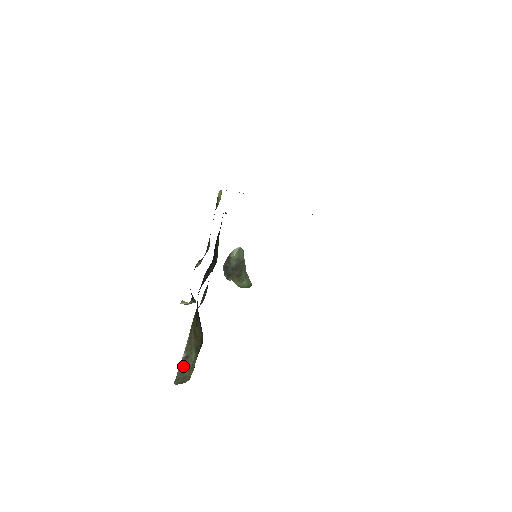
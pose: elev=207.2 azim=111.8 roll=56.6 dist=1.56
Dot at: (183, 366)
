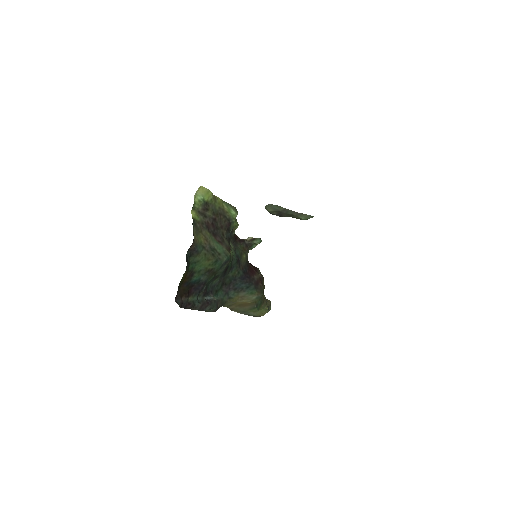
Dot at: occluded
